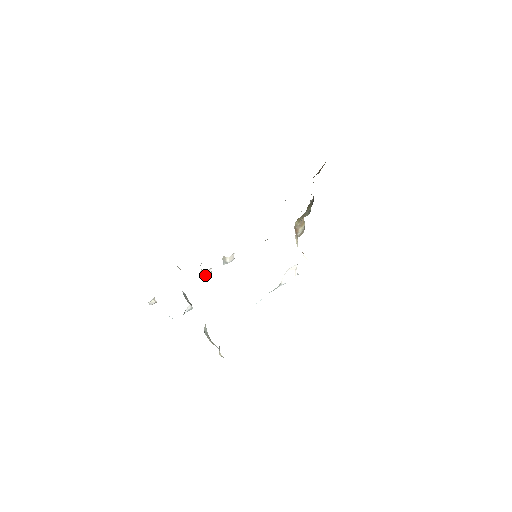
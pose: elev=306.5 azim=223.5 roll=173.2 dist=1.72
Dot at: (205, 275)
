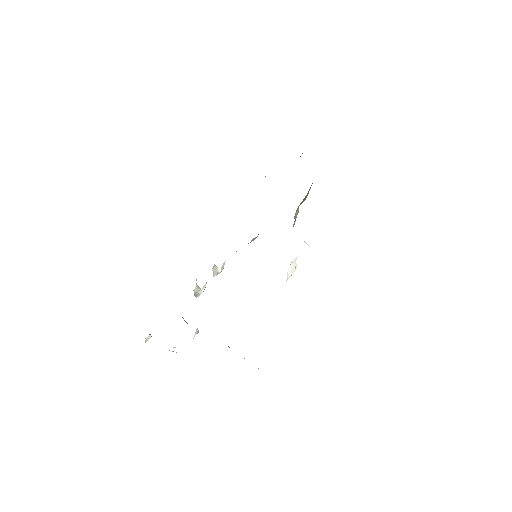
Dot at: (201, 291)
